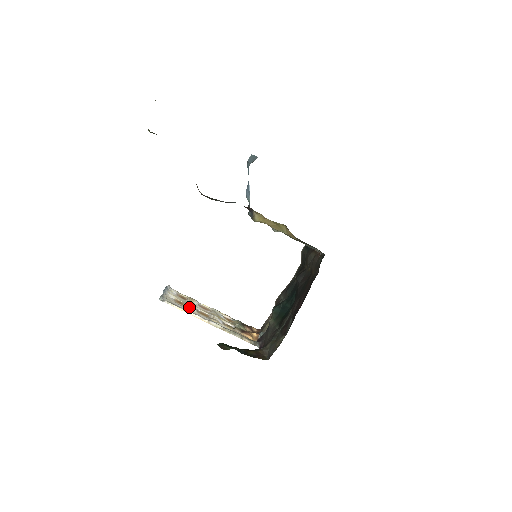
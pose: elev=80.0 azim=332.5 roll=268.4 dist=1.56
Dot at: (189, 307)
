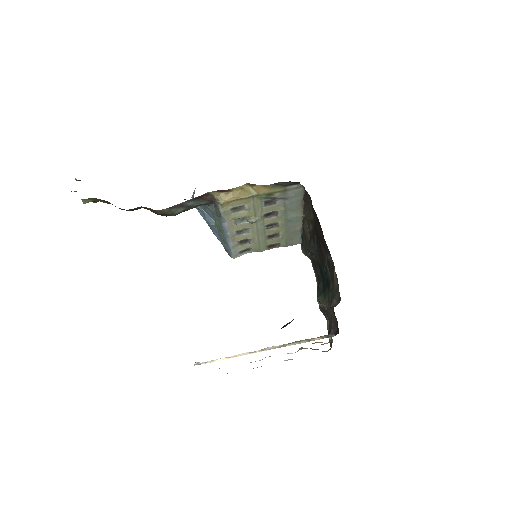
Dot at: occluded
